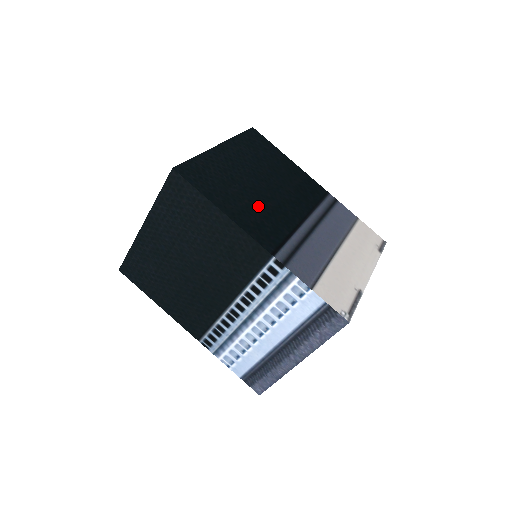
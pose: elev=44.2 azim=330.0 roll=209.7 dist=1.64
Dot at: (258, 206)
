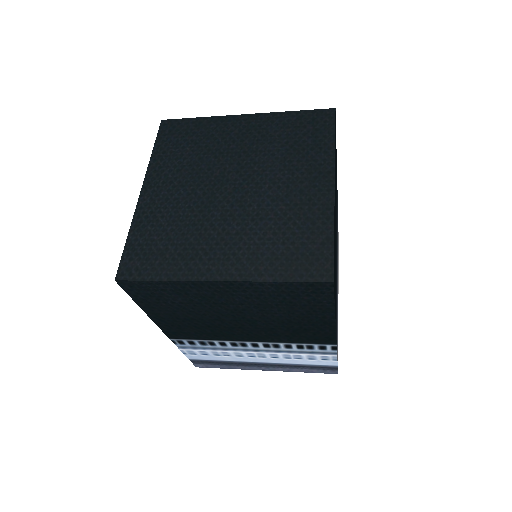
Dot at: occluded
